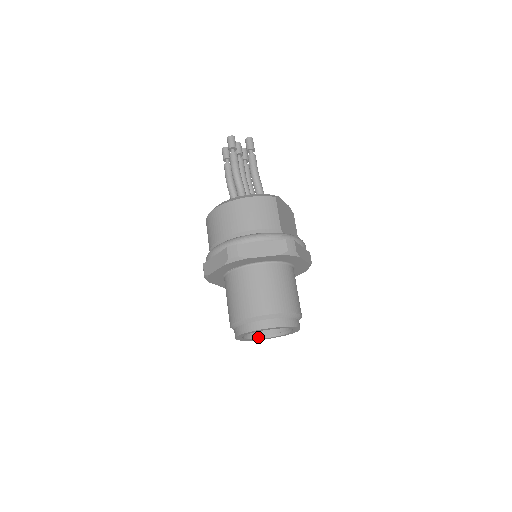
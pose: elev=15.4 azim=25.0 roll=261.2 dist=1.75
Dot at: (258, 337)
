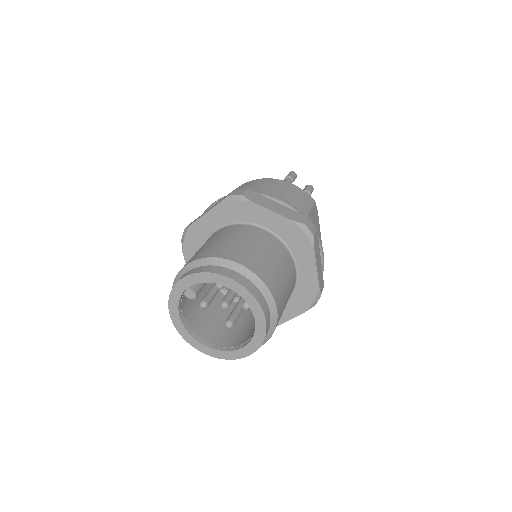
Dot at: (197, 337)
